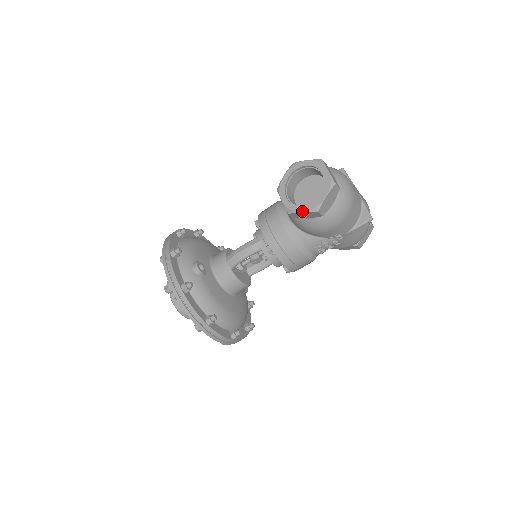
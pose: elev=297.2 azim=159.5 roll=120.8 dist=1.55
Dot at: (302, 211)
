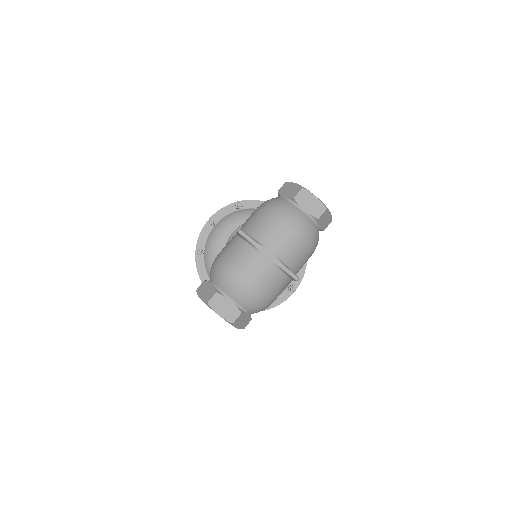
Dot at: occluded
